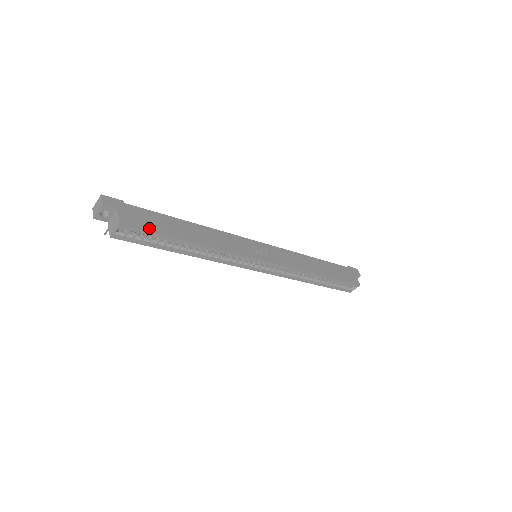
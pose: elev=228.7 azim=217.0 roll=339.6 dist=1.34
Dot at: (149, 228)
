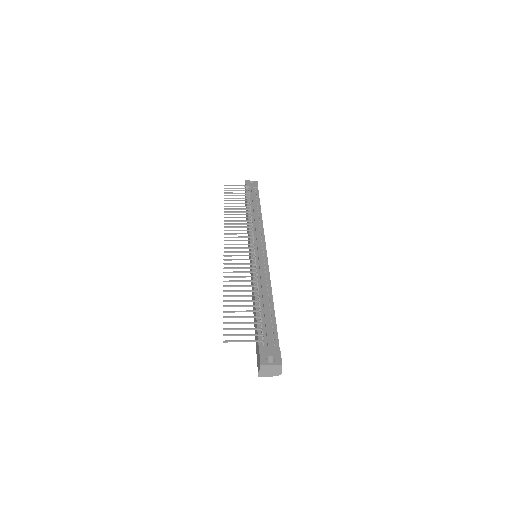
Dot at: occluded
